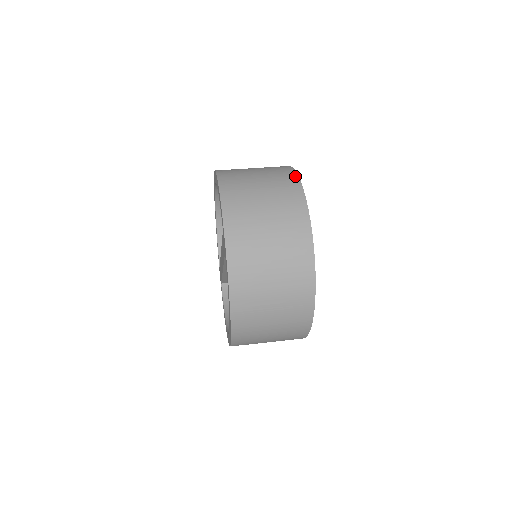
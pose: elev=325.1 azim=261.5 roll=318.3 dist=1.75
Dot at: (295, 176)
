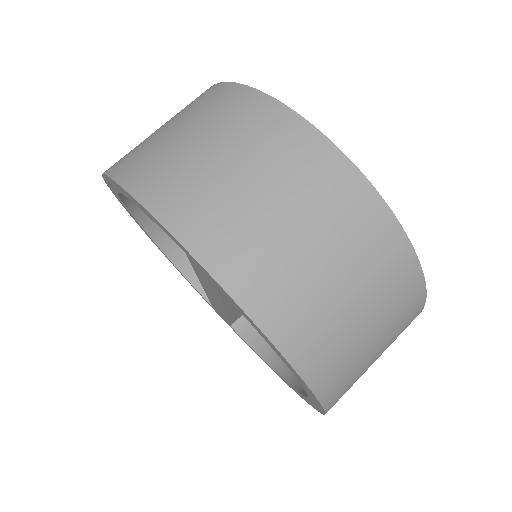
Dot at: (231, 86)
